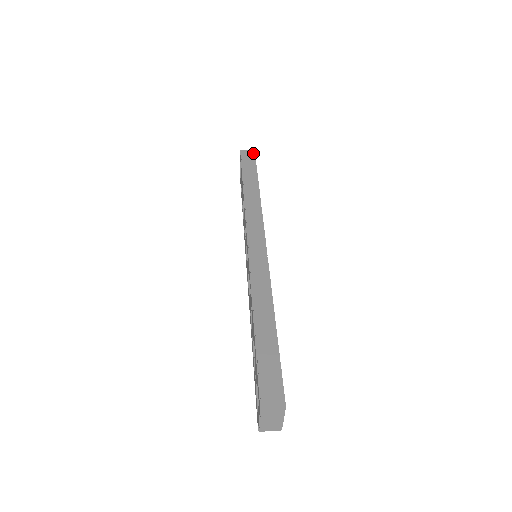
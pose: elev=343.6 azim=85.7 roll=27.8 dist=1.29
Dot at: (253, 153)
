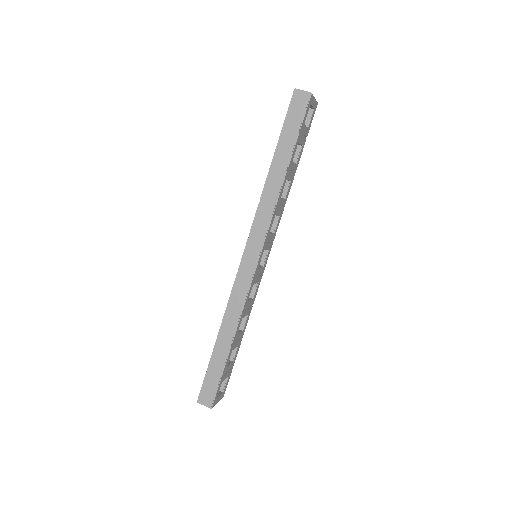
Dot at: (307, 100)
